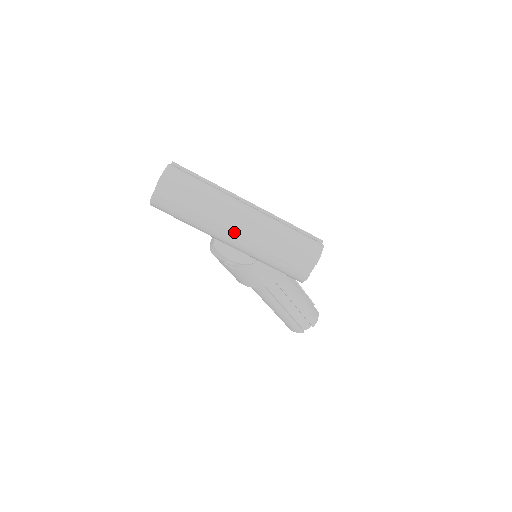
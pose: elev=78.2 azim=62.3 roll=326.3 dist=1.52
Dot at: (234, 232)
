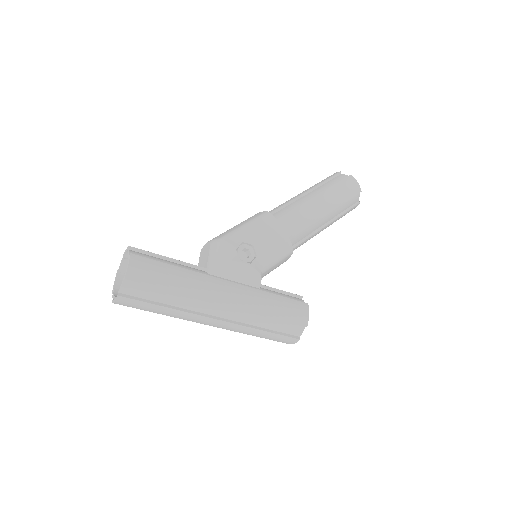
Dot at: occluded
